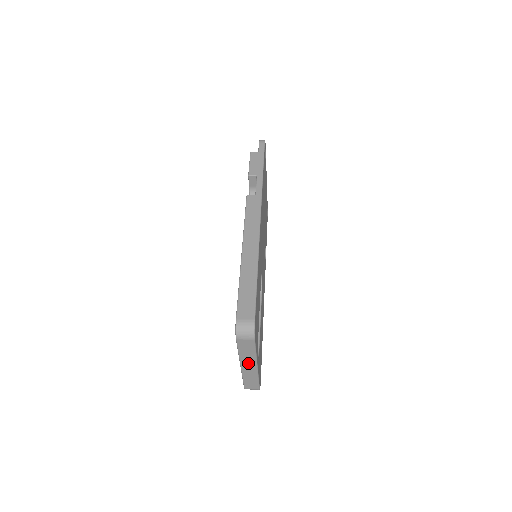
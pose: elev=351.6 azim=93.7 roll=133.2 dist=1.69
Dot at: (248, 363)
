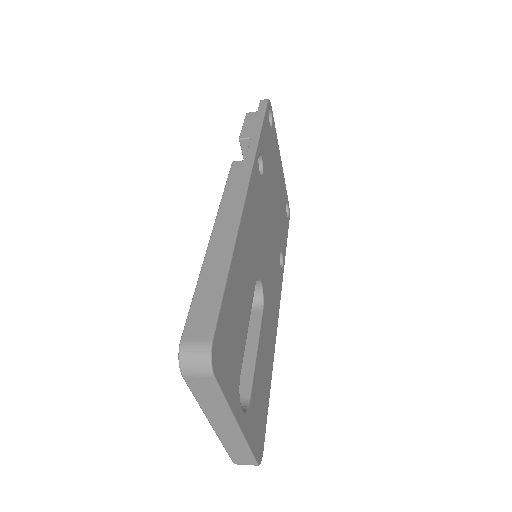
Dot at: (221, 420)
